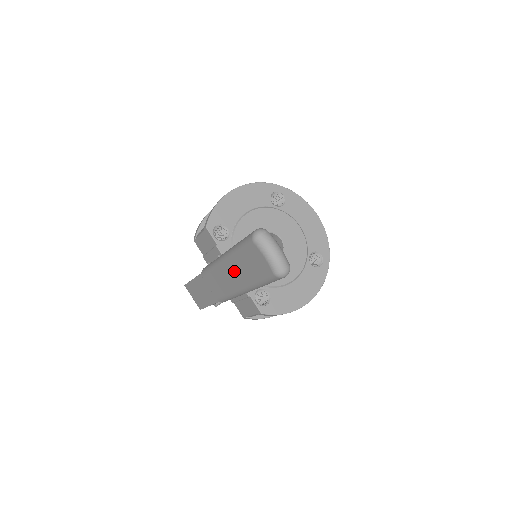
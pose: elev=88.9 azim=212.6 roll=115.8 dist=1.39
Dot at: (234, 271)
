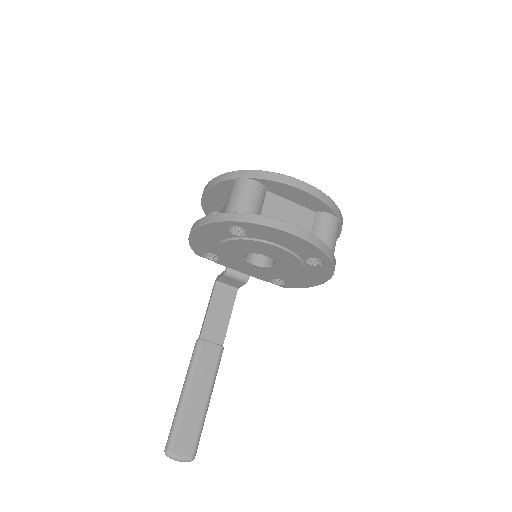
Dot at: occluded
